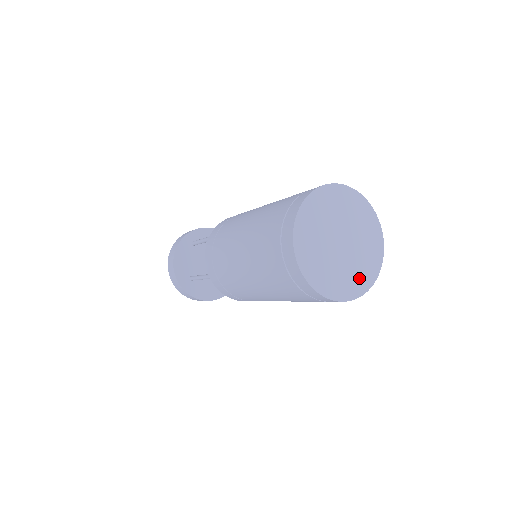
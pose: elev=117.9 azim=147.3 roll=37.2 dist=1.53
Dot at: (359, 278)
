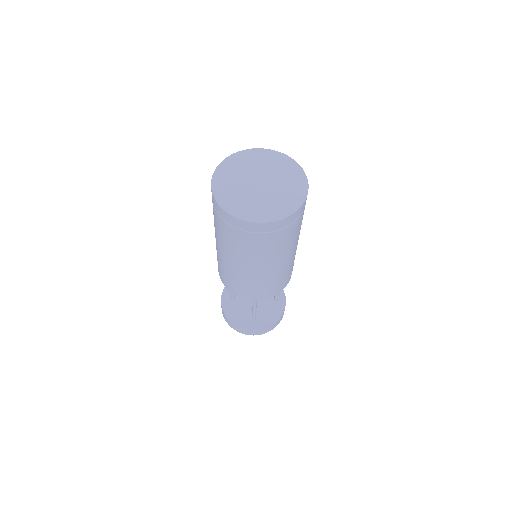
Dot at: (253, 210)
